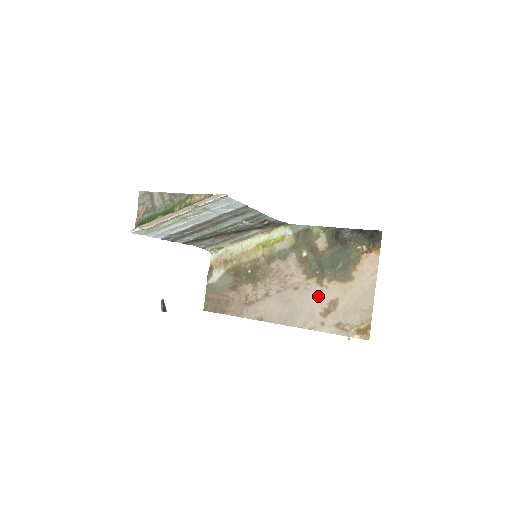
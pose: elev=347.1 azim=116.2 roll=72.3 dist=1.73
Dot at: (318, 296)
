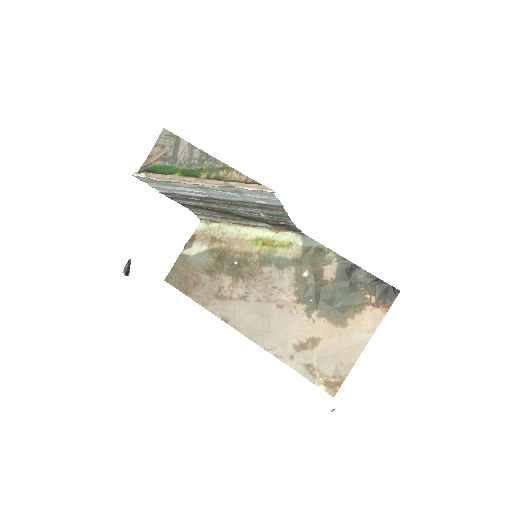
Dot at: (300, 326)
